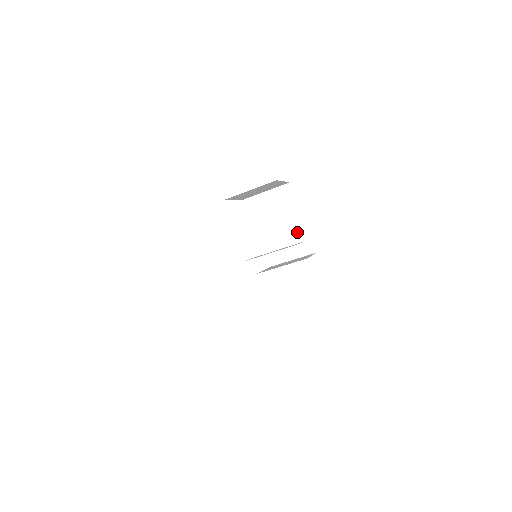
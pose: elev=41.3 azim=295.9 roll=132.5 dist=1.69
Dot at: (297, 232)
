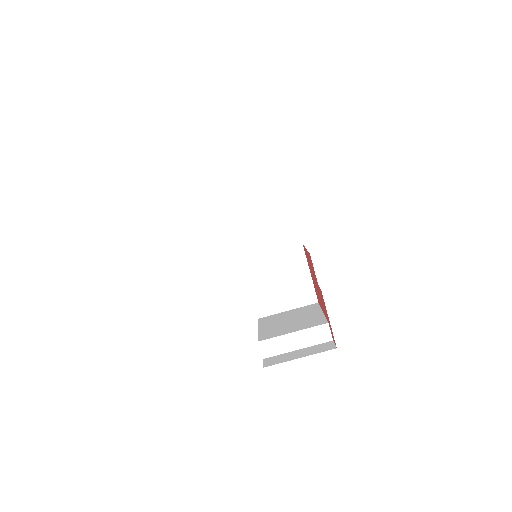
Dot at: (315, 322)
